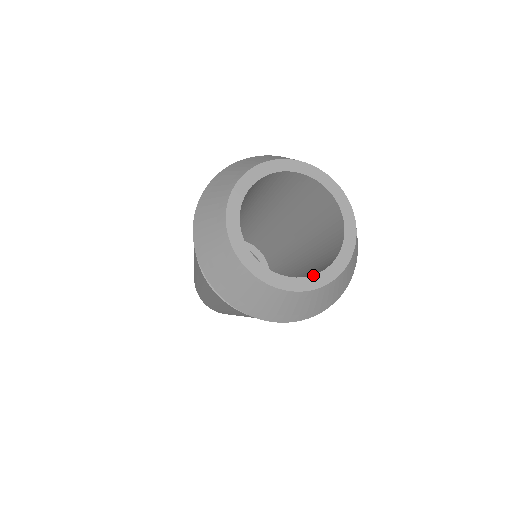
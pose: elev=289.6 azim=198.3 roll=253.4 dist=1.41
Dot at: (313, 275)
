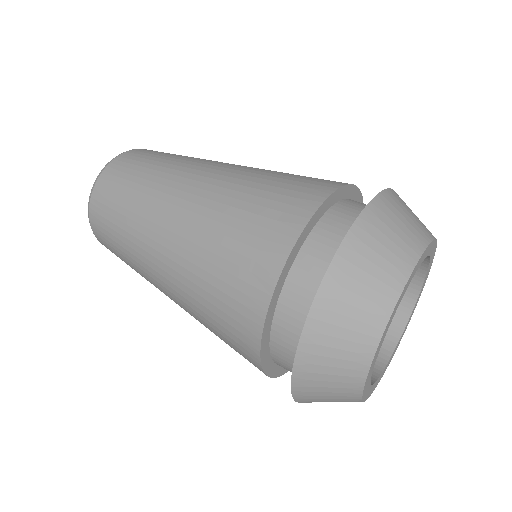
Dot at: occluded
